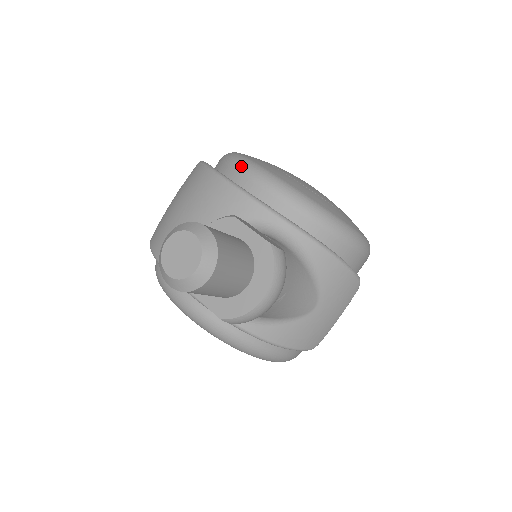
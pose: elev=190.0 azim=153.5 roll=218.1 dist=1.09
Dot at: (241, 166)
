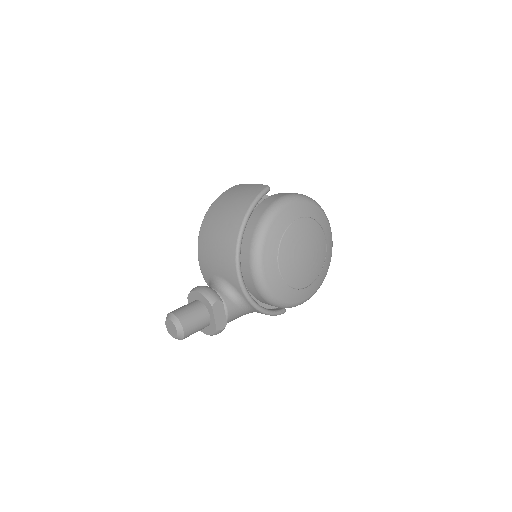
Dot at: (253, 255)
